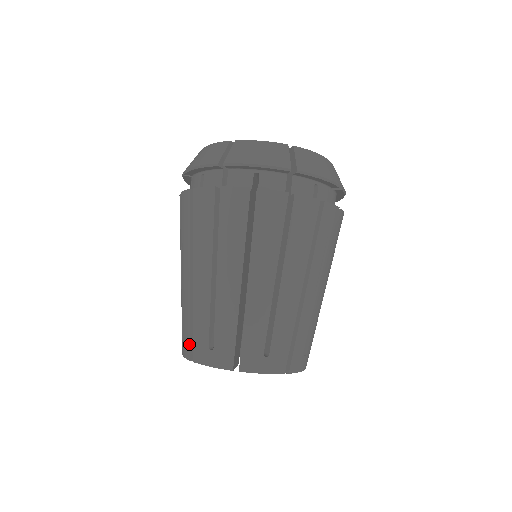
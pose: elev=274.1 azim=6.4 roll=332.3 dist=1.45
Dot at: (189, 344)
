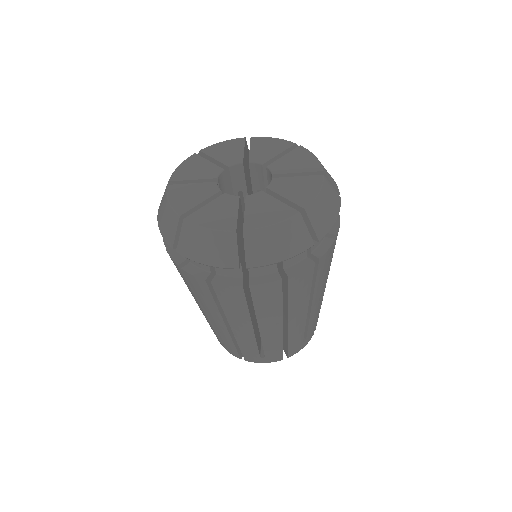
Dot at: (237, 353)
